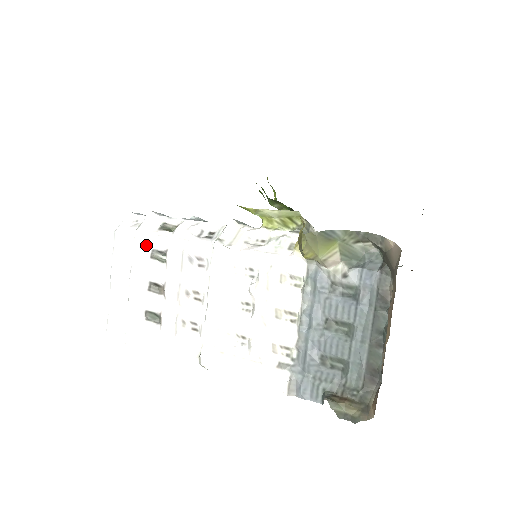
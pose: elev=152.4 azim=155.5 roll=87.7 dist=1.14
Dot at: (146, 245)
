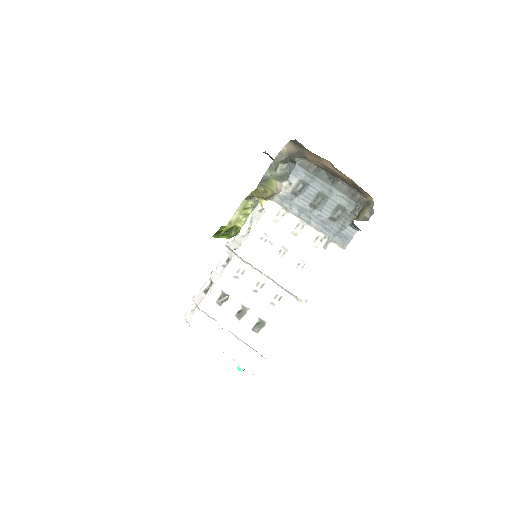
Dot at: (211, 305)
